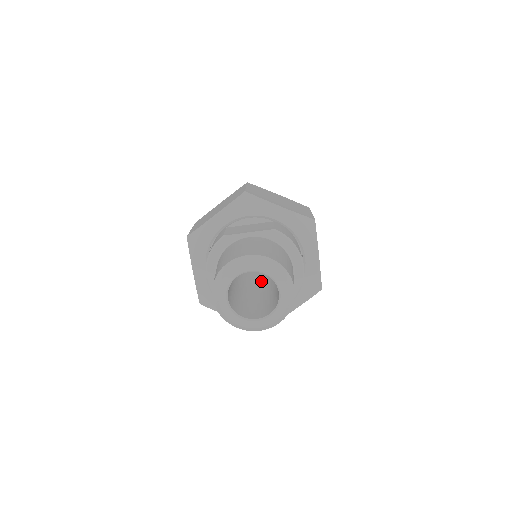
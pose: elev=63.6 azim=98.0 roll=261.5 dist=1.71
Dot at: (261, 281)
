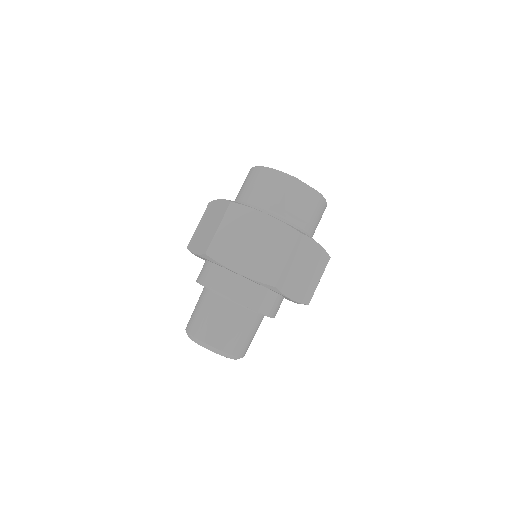
Dot at: occluded
